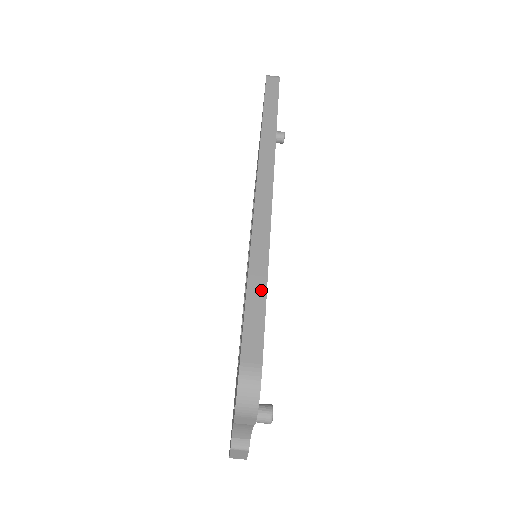
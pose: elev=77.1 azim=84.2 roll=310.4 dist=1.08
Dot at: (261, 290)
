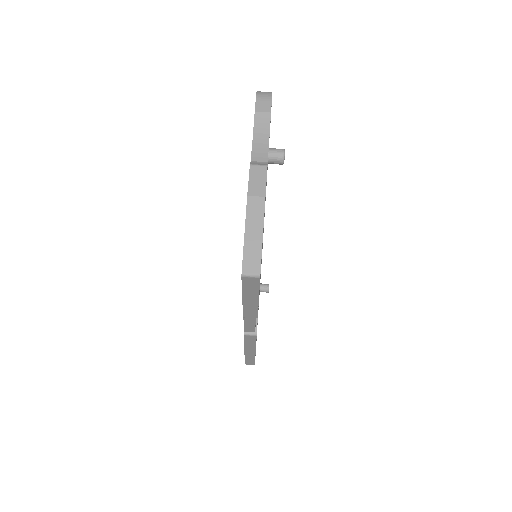
Dot at: occluded
